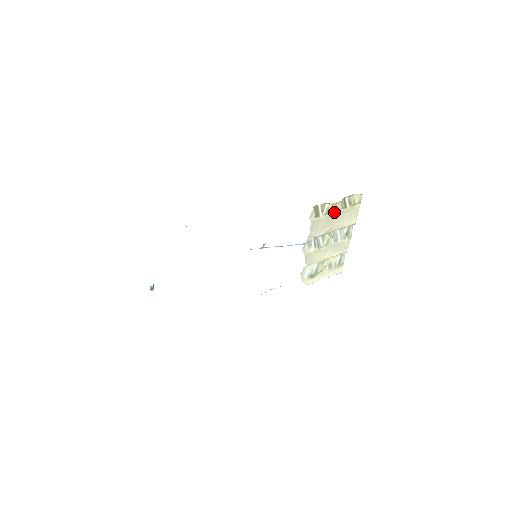
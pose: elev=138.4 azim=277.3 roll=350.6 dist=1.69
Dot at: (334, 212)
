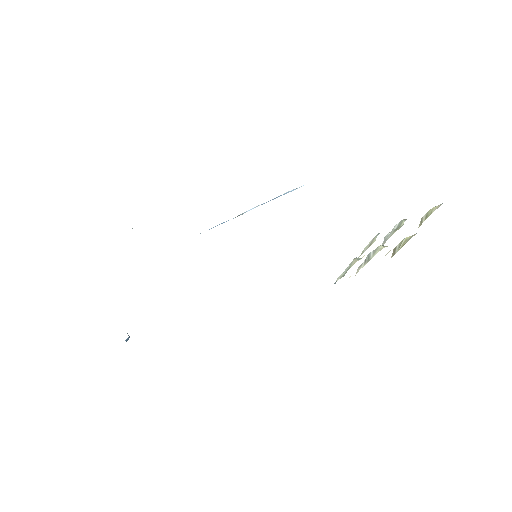
Dot at: occluded
